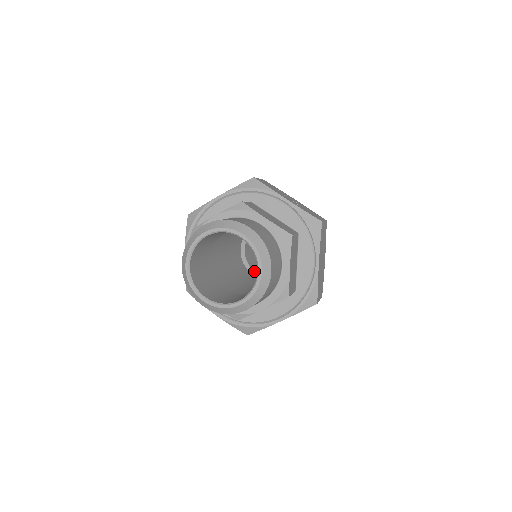
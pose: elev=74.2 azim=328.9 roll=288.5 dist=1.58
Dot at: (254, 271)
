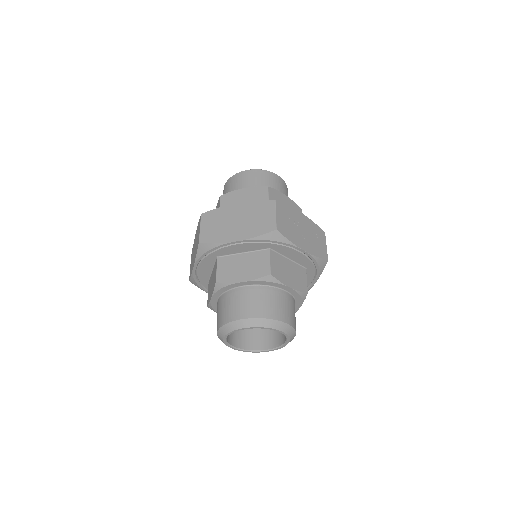
Dot at: occluded
